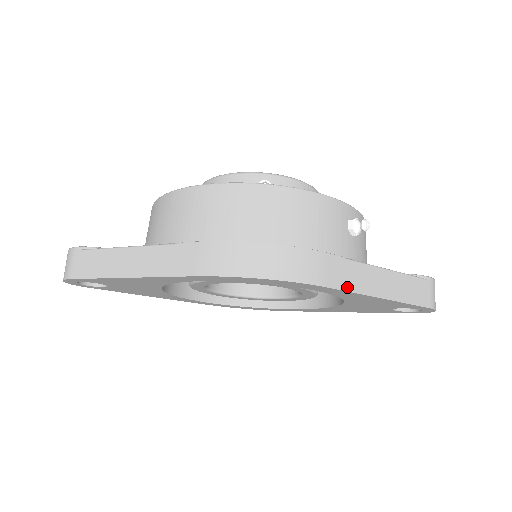
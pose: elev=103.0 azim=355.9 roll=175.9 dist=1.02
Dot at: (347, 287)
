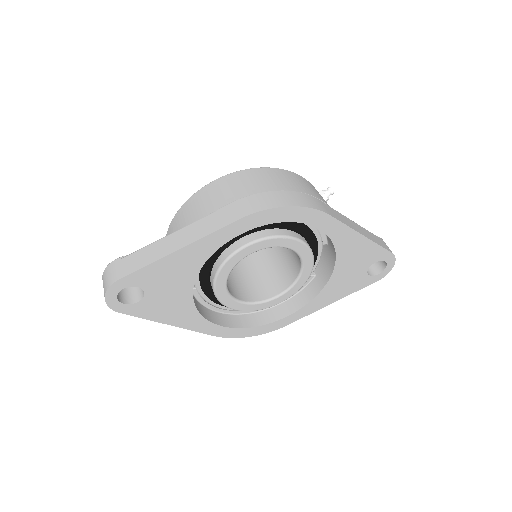
Dot at: (340, 220)
